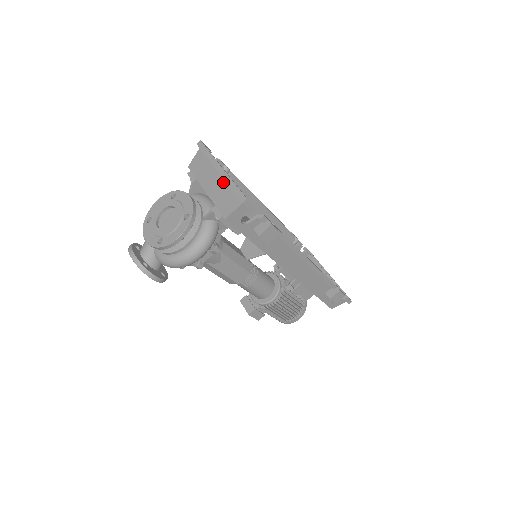
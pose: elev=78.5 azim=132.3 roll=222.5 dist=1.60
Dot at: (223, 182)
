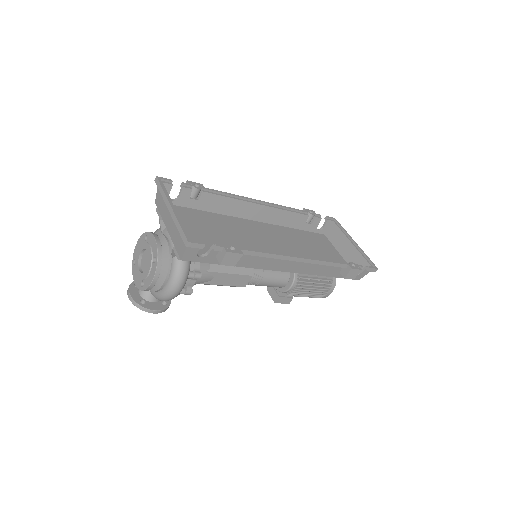
Dot at: occluded
